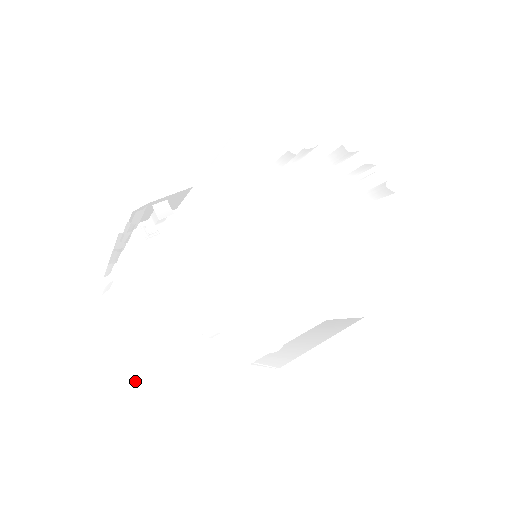
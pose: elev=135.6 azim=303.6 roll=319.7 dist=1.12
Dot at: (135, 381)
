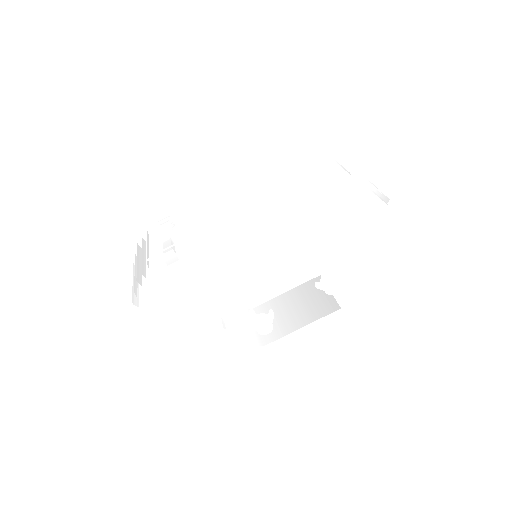
Dot at: occluded
